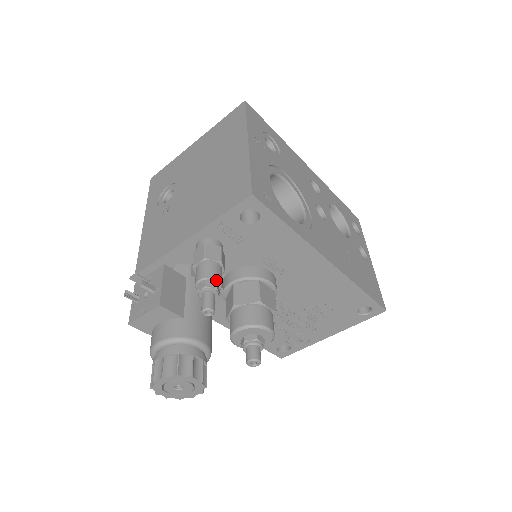
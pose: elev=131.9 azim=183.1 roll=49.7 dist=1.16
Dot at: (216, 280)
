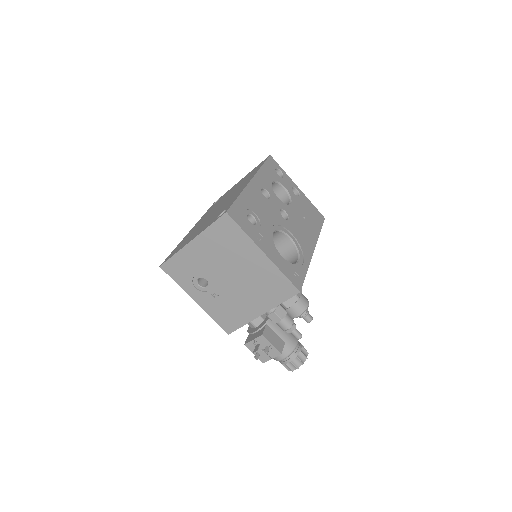
Dot at: (293, 323)
